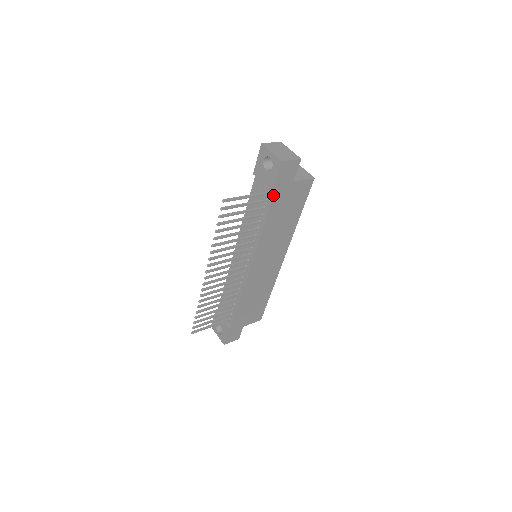
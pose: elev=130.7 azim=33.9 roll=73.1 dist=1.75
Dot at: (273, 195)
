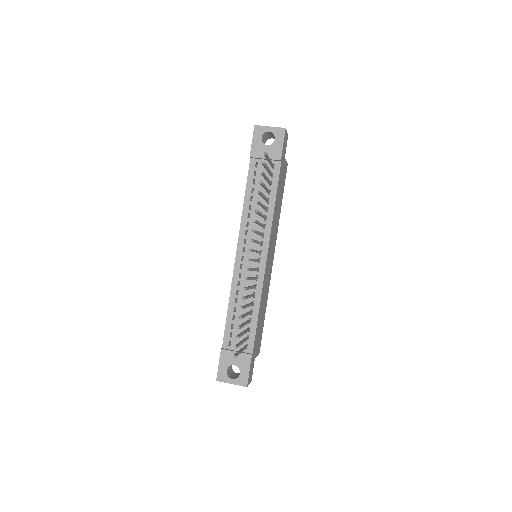
Dot at: (280, 165)
